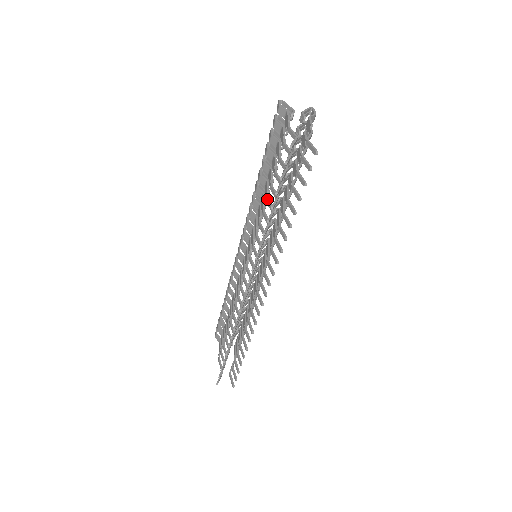
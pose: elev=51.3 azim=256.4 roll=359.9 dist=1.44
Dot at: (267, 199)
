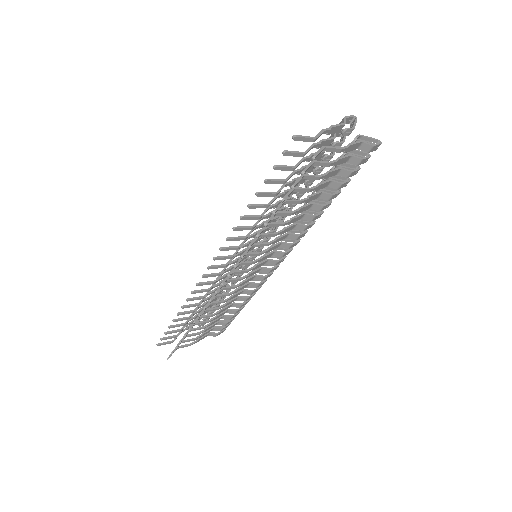
Dot at: occluded
